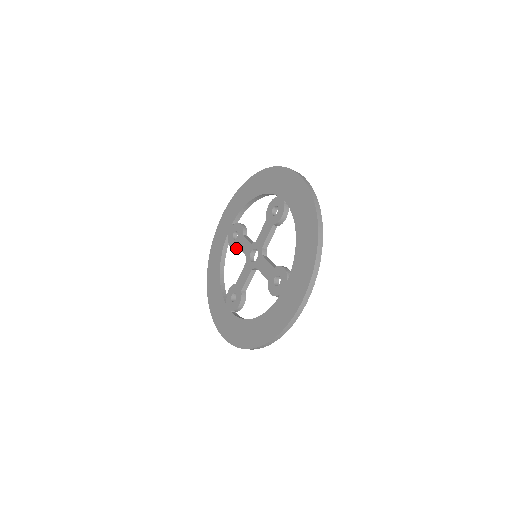
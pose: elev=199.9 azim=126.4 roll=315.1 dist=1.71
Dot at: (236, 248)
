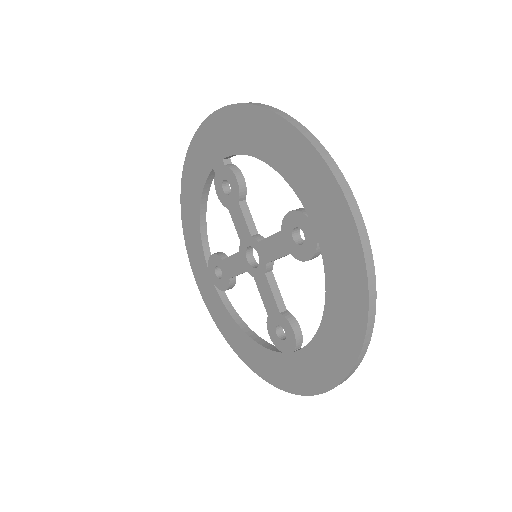
Dot at: (226, 204)
